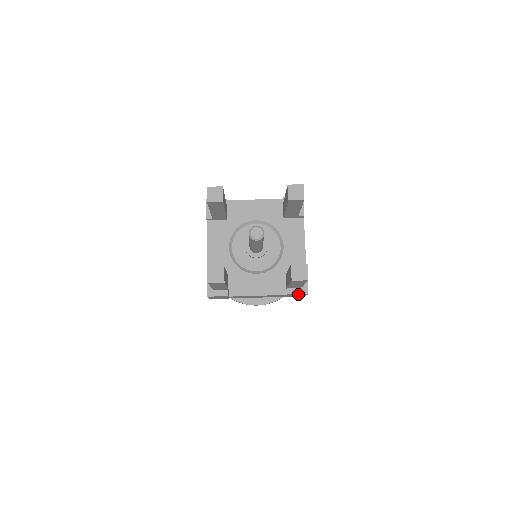
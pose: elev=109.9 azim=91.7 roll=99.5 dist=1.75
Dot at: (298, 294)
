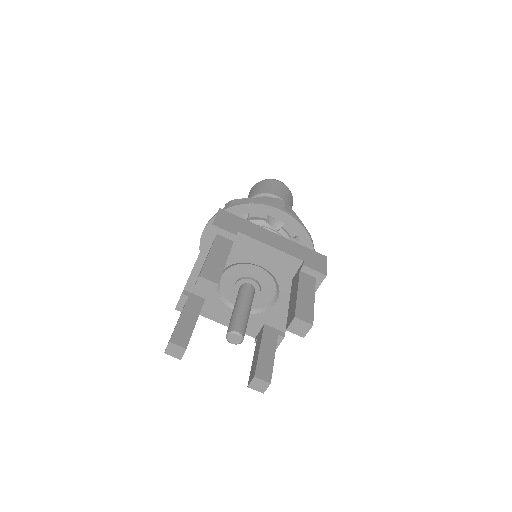
Dot at: occluded
